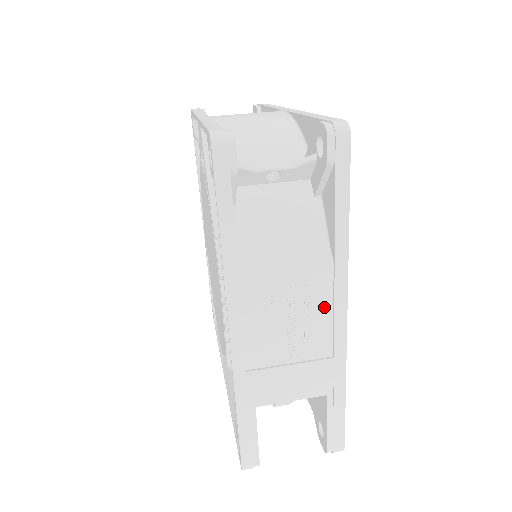
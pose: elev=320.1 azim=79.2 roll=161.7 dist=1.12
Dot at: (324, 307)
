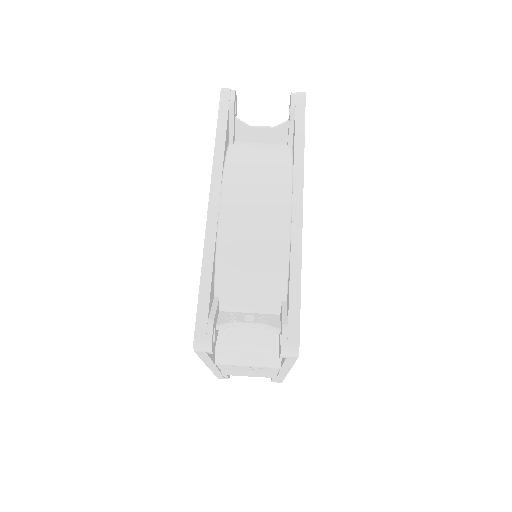
Dot at: (273, 370)
